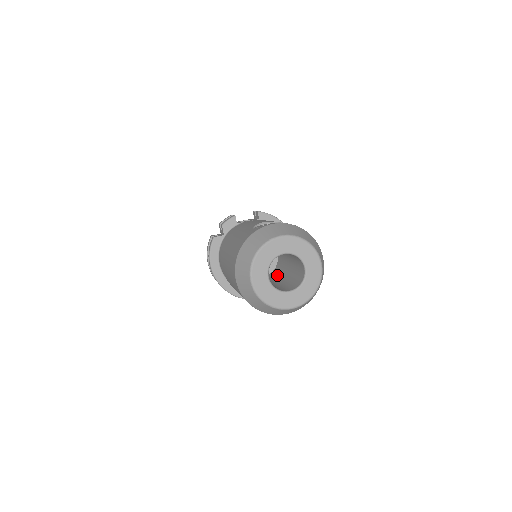
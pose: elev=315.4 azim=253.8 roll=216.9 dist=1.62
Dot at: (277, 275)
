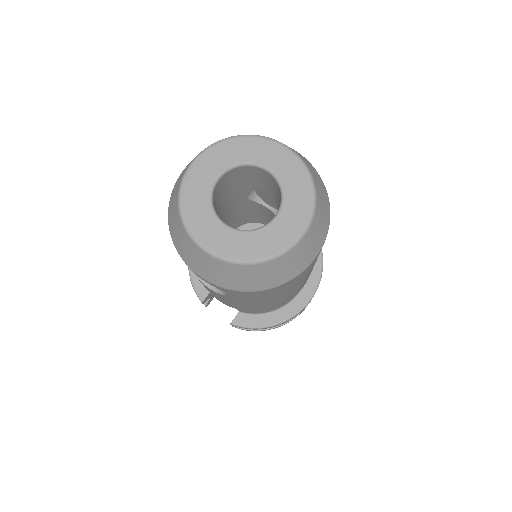
Dot at: occluded
